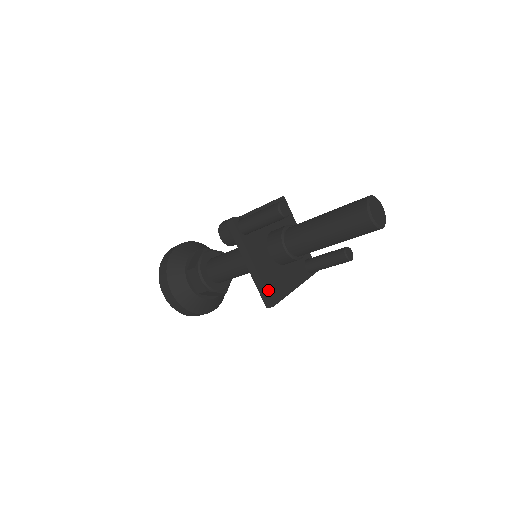
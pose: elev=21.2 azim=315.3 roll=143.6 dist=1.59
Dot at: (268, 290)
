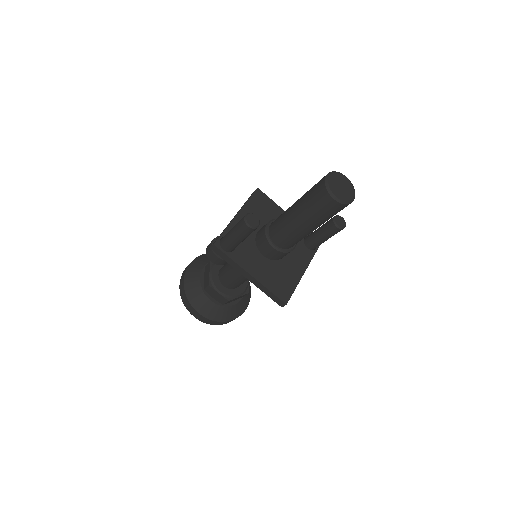
Dot at: (275, 292)
